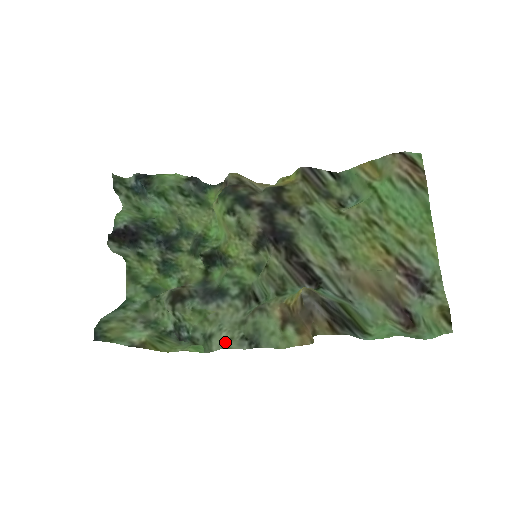
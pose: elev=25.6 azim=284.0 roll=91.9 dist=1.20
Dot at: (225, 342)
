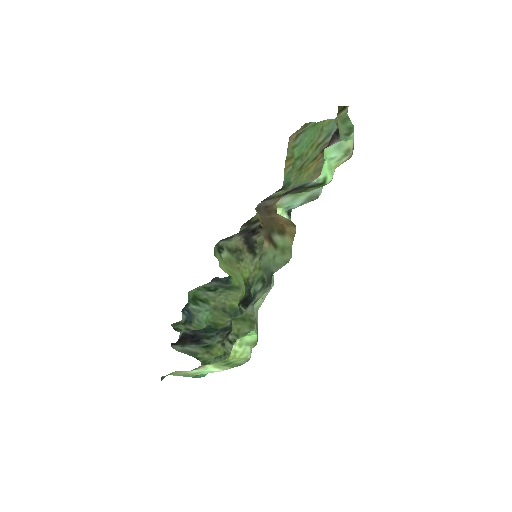
Dot at: (255, 302)
